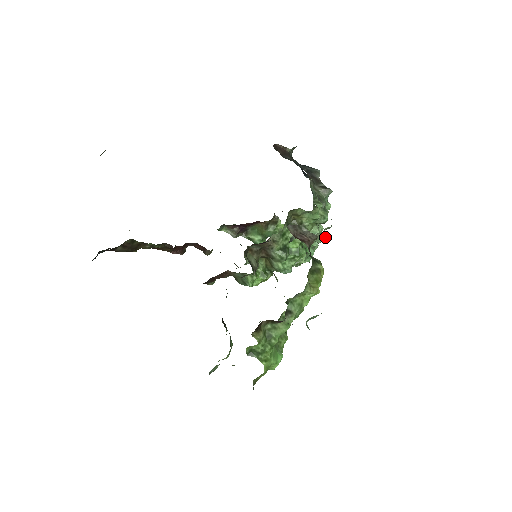
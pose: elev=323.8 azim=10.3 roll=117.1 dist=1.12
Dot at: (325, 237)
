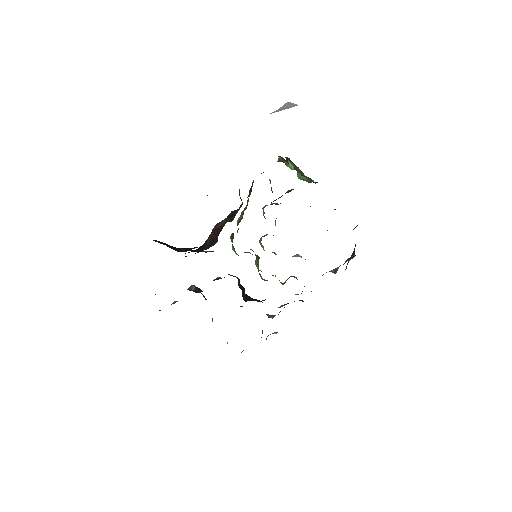
Dot at: occluded
